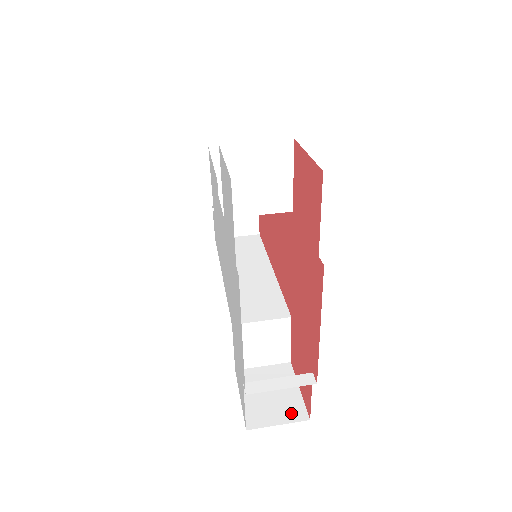
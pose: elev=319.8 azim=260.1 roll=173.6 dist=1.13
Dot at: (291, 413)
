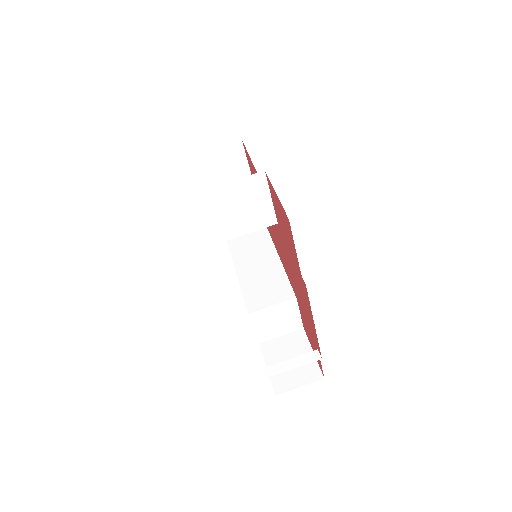
Dot at: (309, 375)
